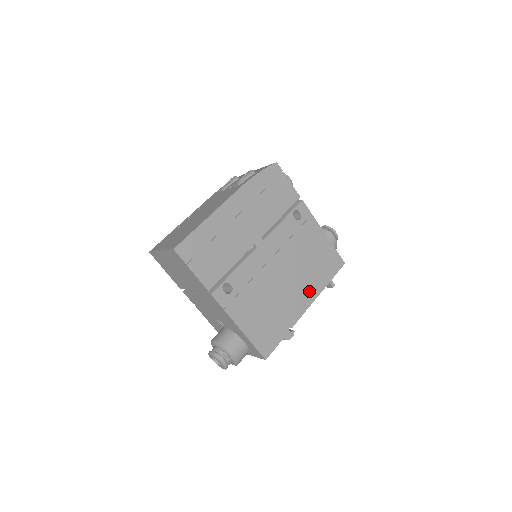
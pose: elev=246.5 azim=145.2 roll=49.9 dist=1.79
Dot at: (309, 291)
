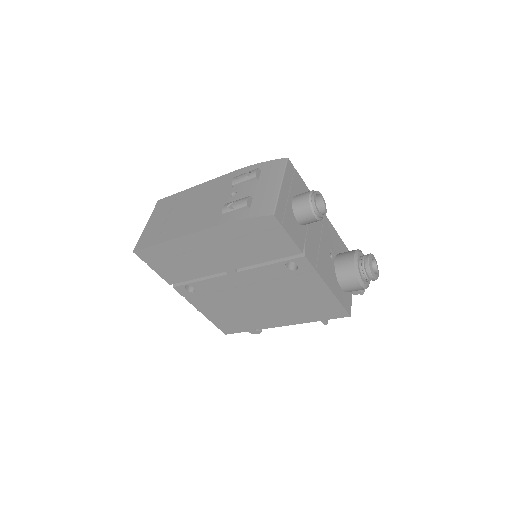
Dot at: (288, 318)
